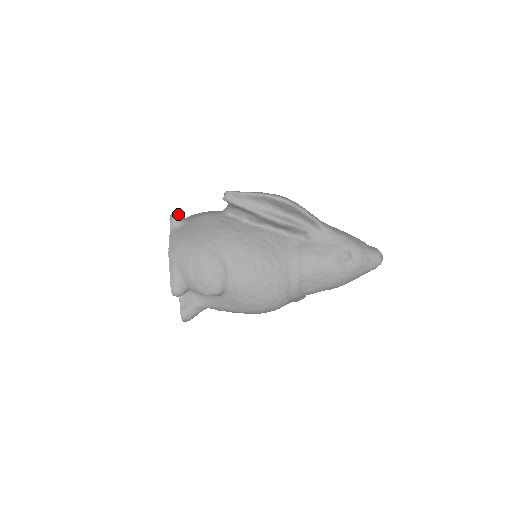
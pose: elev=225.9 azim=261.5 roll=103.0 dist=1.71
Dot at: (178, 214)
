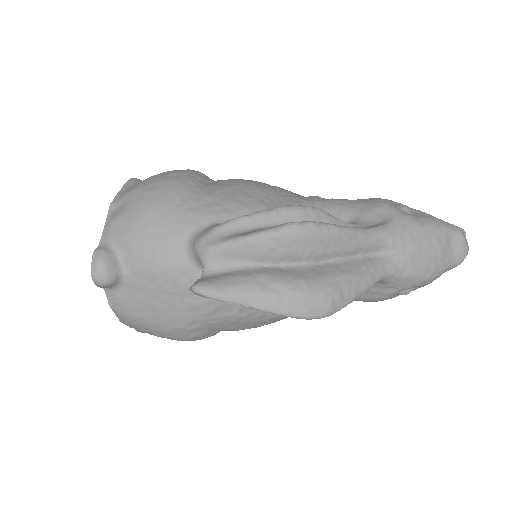
Dot at: (105, 271)
